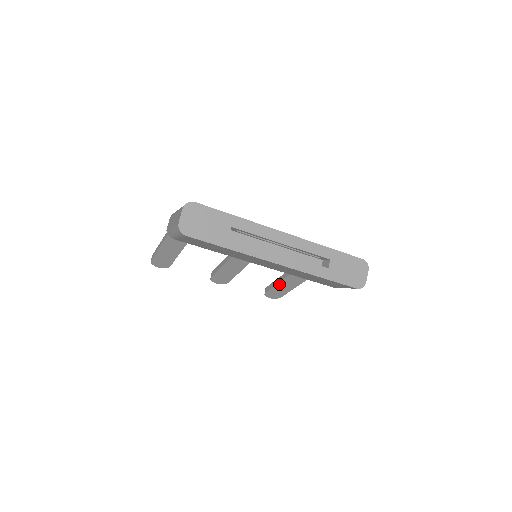
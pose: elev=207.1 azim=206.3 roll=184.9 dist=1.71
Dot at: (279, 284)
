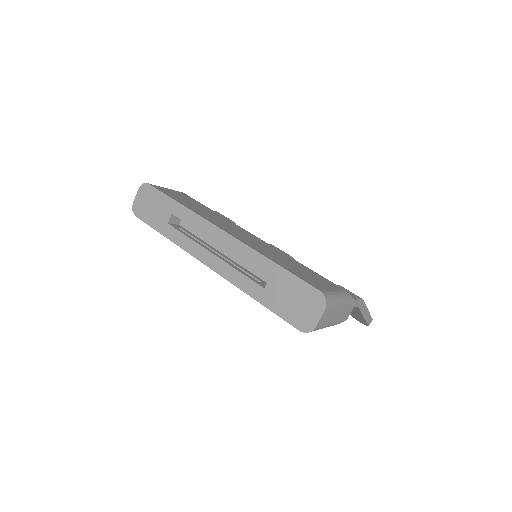
Dot at: occluded
